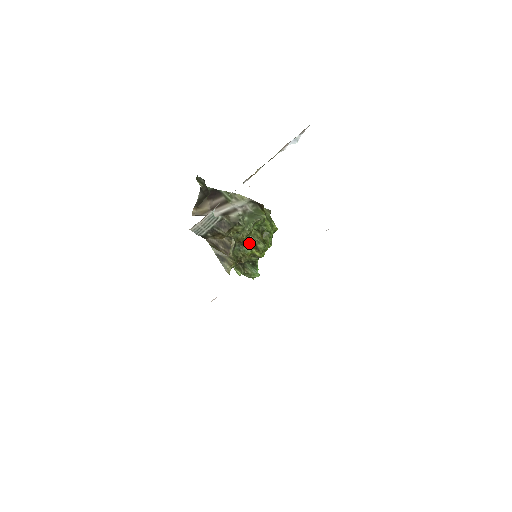
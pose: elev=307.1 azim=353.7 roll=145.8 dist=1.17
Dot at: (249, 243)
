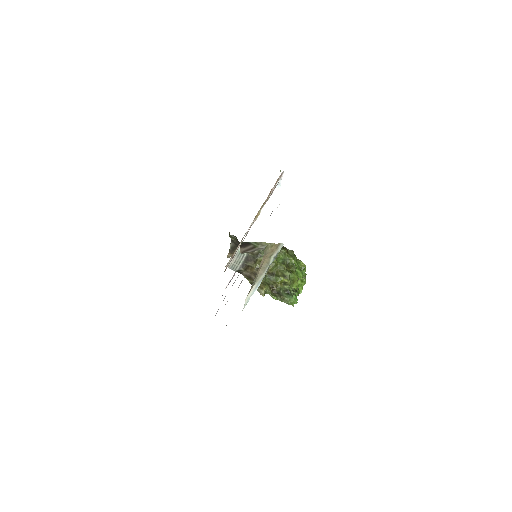
Dot at: (277, 273)
